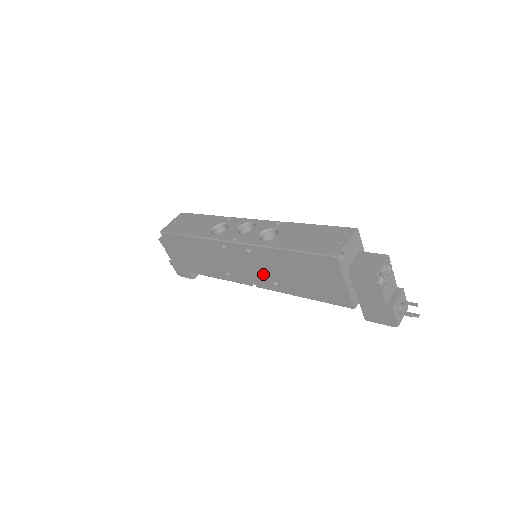
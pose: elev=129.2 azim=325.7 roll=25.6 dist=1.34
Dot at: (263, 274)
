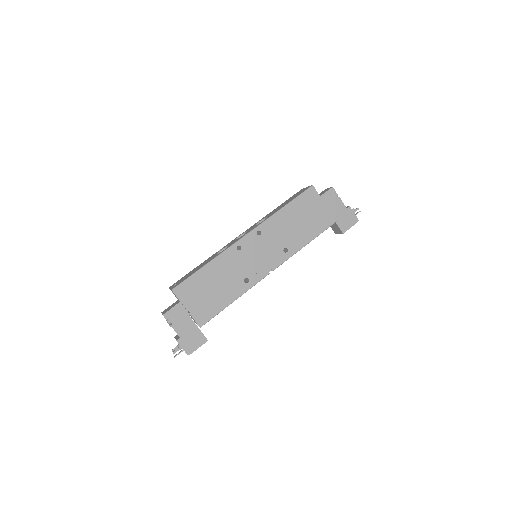
Dot at: (274, 249)
